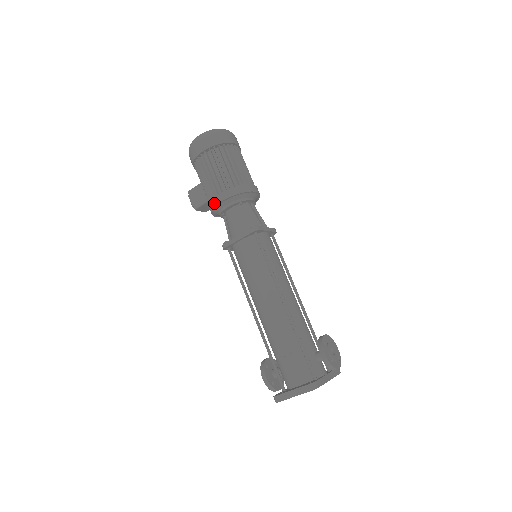
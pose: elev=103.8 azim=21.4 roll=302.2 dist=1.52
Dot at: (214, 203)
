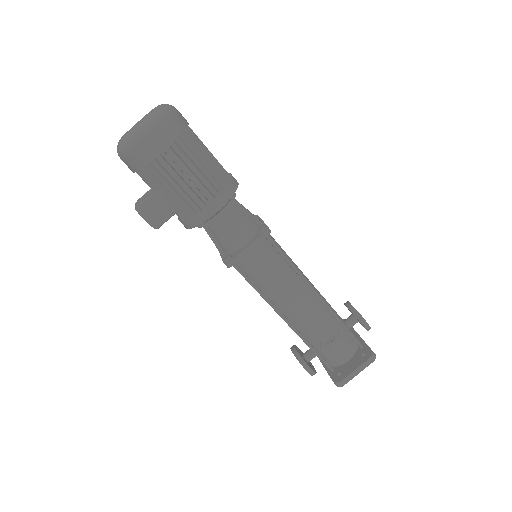
Dot at: (204, 217)
